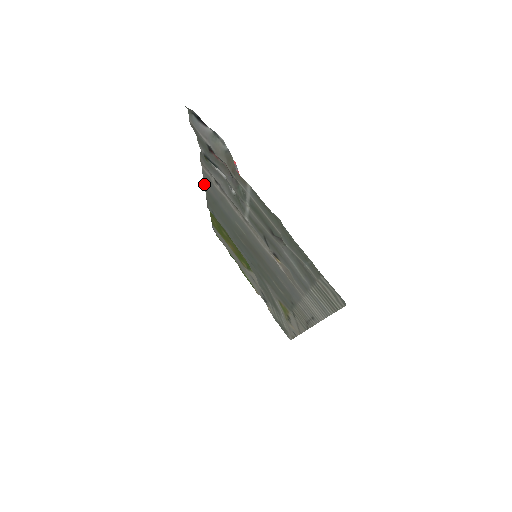
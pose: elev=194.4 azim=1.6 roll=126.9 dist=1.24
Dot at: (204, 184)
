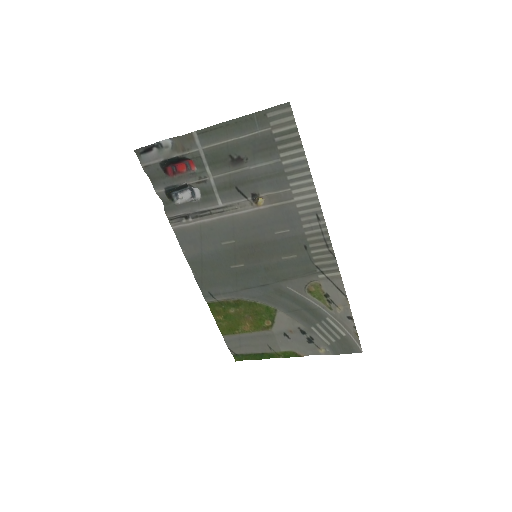
Dot at: (185, 255)
